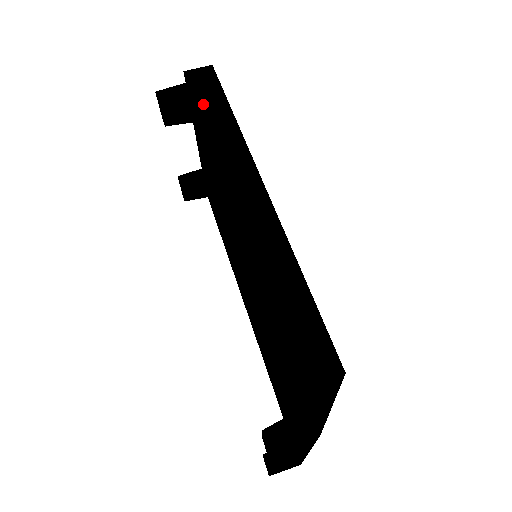
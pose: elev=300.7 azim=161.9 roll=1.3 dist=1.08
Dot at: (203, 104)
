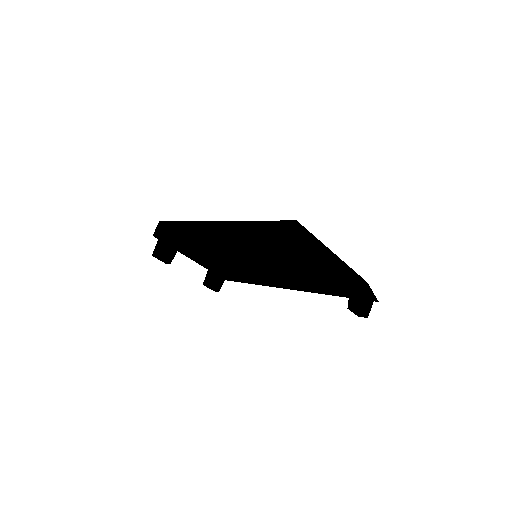
Dot at: (170, 233)
